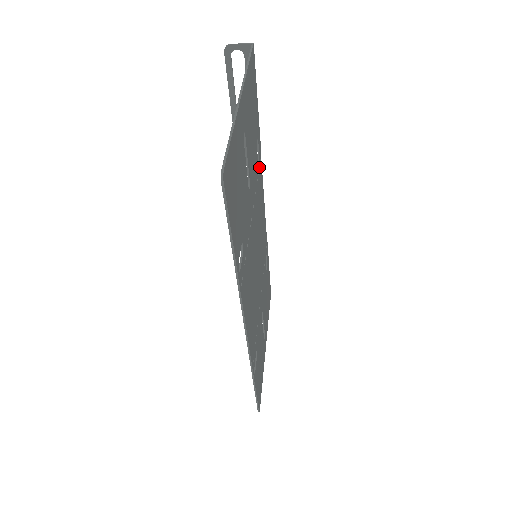
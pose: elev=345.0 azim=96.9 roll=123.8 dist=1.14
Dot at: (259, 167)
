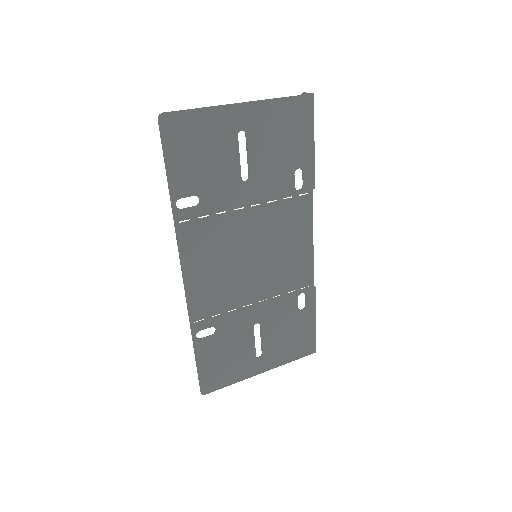
Dot at: (300, 196)
